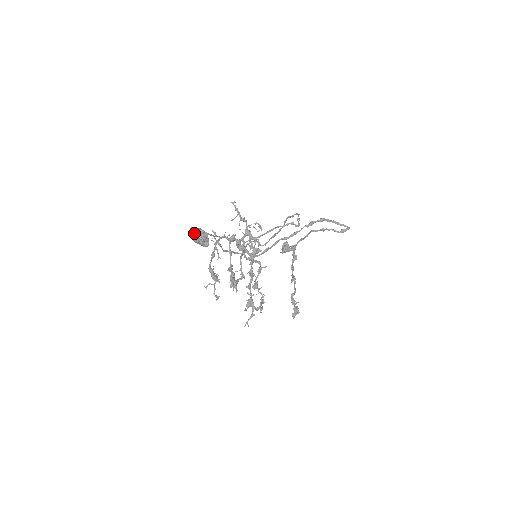
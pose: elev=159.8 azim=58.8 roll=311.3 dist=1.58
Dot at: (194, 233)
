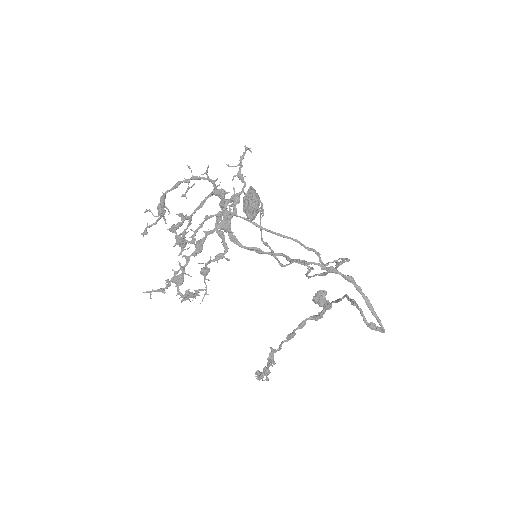
Dot at: occluded
